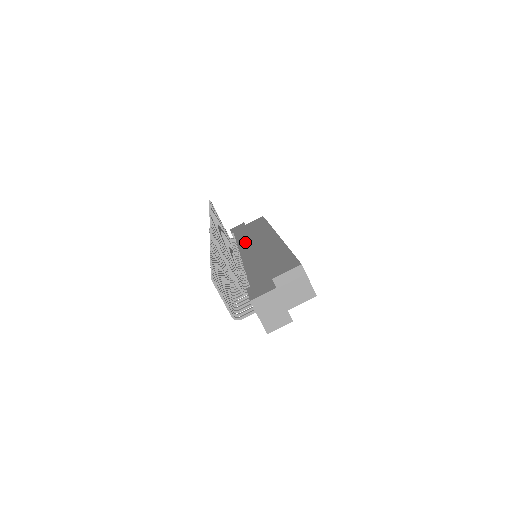
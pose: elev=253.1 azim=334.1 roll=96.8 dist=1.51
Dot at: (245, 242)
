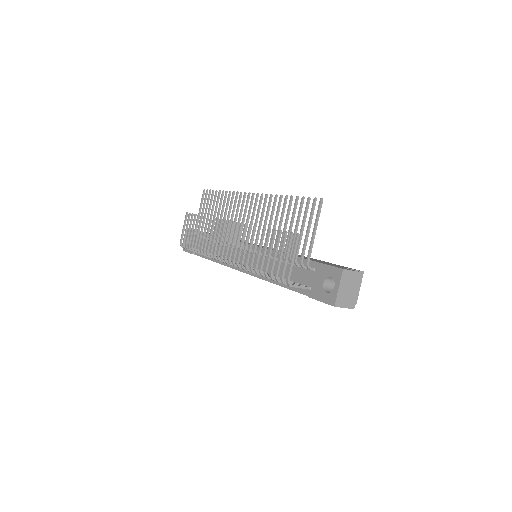
Dot at: (240, 241)
